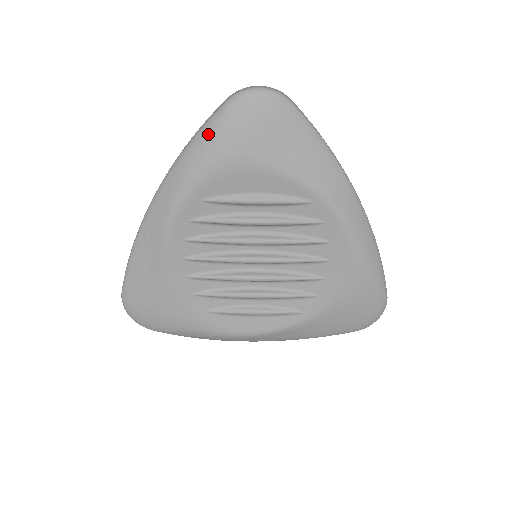
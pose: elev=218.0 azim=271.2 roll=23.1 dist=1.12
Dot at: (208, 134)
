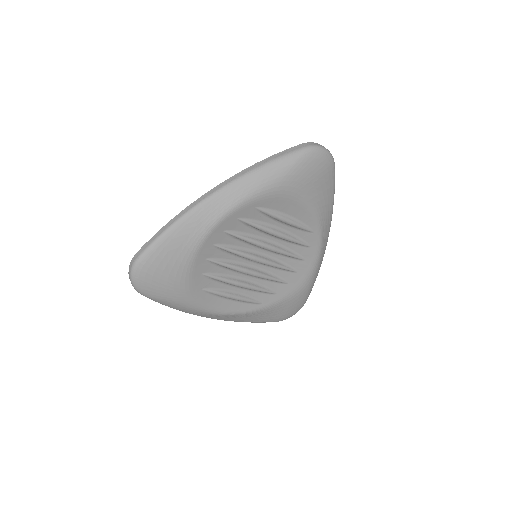
Dot at: (286, 165)
